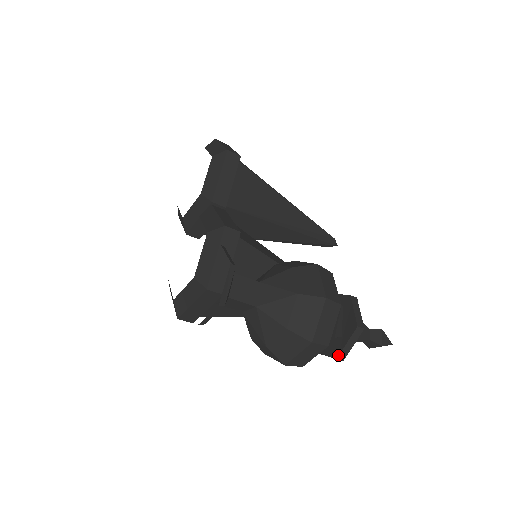
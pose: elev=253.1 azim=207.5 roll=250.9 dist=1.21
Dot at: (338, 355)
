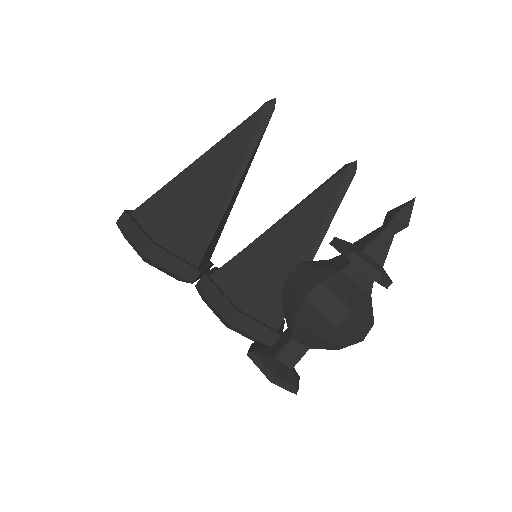
Dot at: occluded
